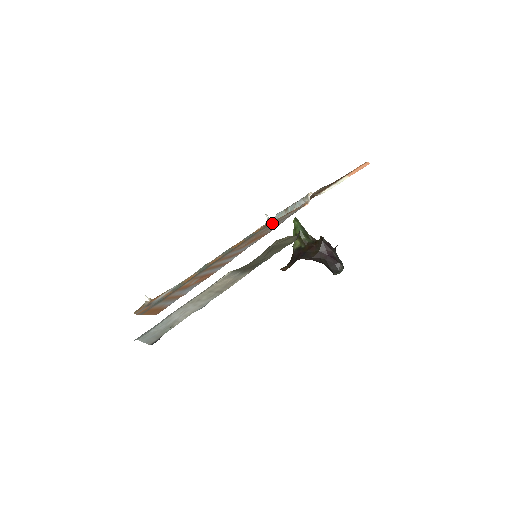
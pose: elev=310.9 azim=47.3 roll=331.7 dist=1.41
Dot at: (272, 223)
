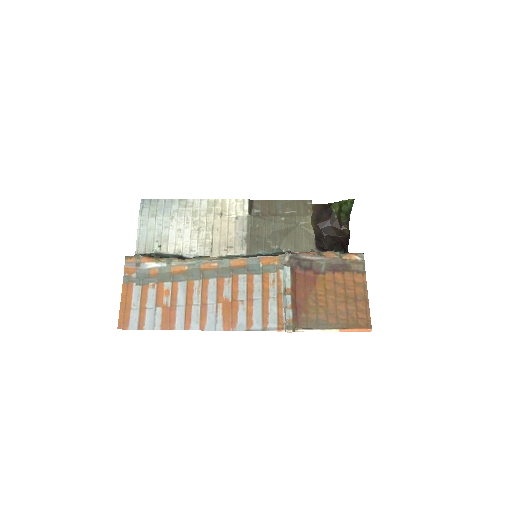
Dot at: (273, 277)
